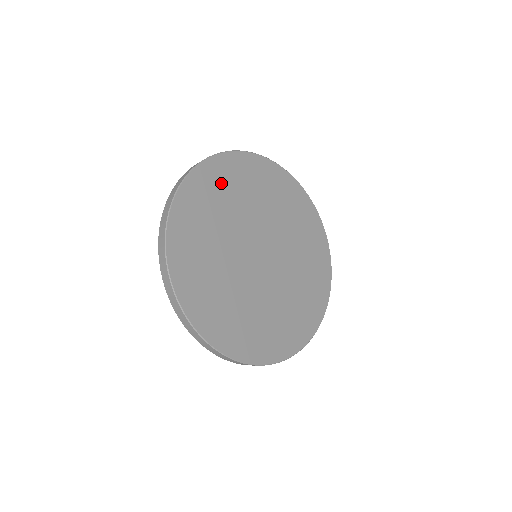
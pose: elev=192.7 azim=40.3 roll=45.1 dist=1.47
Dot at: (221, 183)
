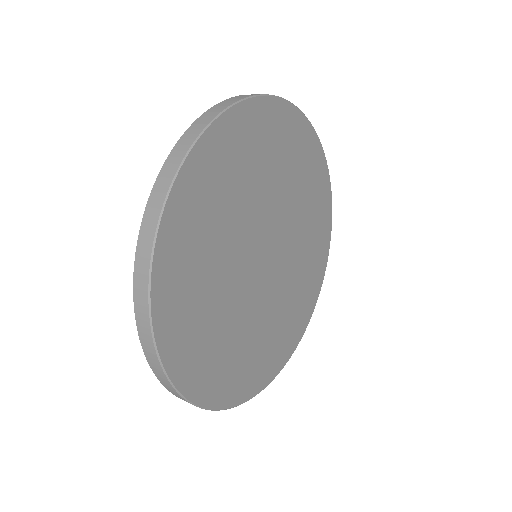
Dot at: (286, 142)
